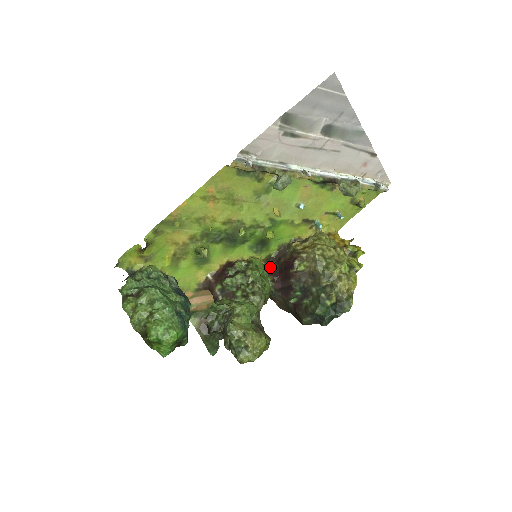
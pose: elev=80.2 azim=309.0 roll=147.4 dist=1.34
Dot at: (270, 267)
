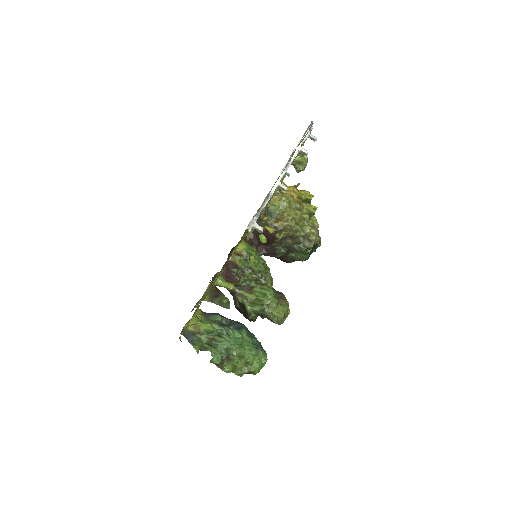
Dot at: occluded
